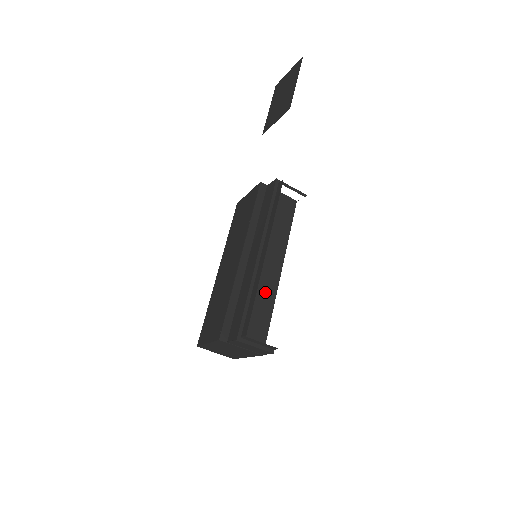
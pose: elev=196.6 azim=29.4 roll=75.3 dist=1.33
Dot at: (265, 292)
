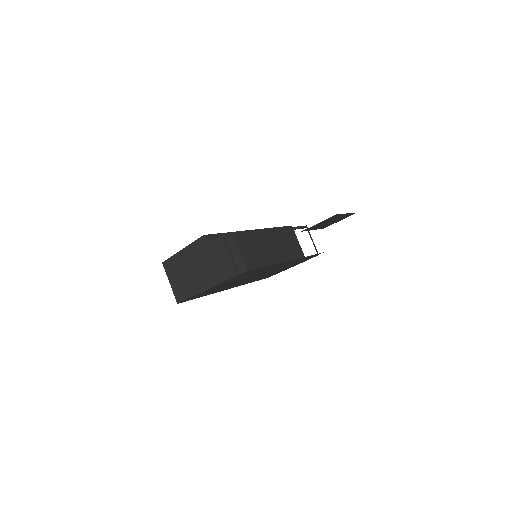
Dot at: (253, 262)
